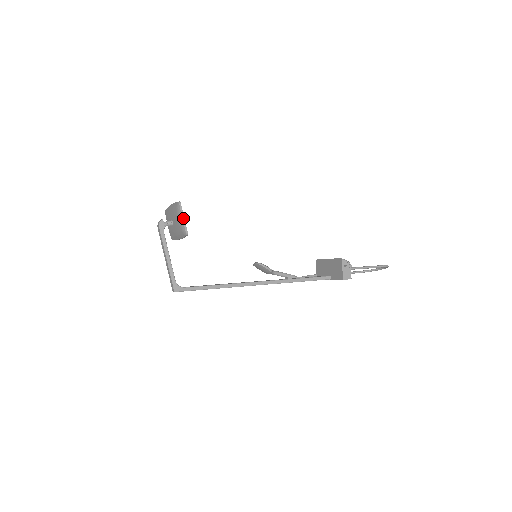
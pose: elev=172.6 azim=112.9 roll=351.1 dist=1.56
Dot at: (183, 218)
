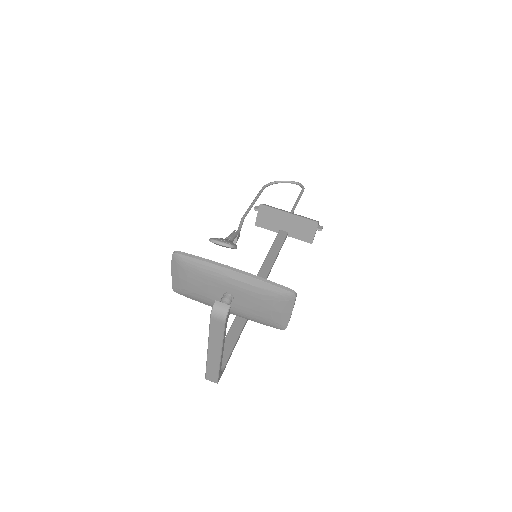
Dot at: occluded
